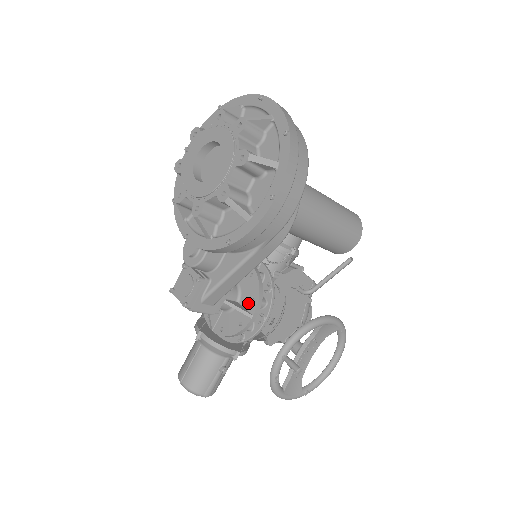
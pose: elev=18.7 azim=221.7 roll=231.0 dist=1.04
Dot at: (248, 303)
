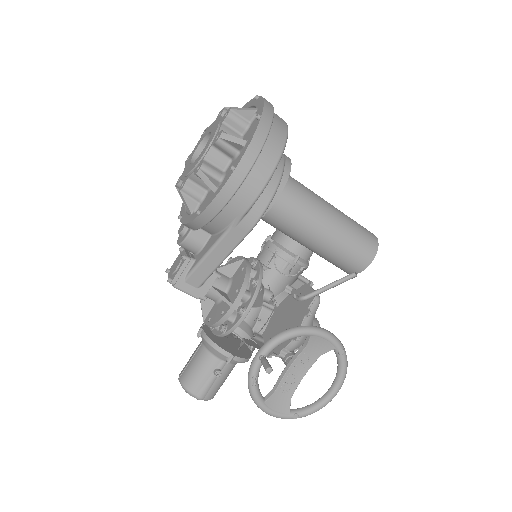
Dot at: (233, 293)
